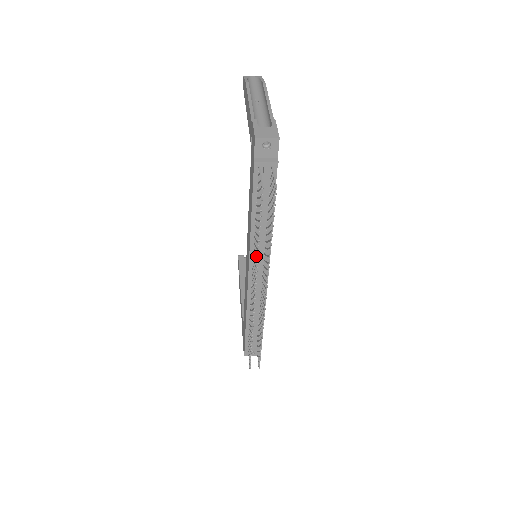
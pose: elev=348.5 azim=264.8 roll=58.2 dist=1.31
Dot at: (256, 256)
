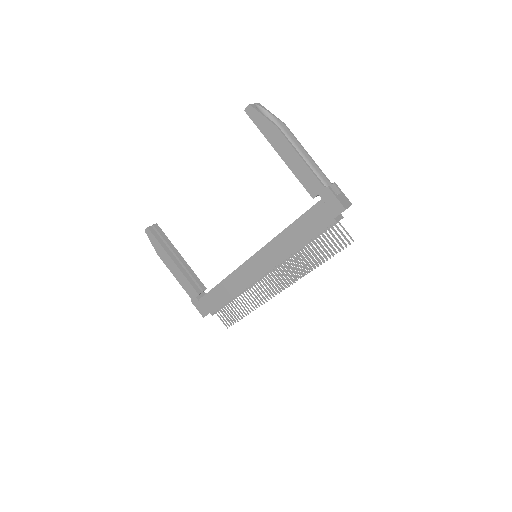
Dot at: occluded
